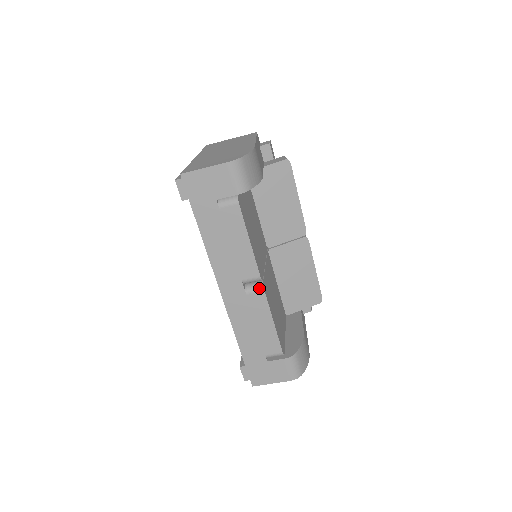
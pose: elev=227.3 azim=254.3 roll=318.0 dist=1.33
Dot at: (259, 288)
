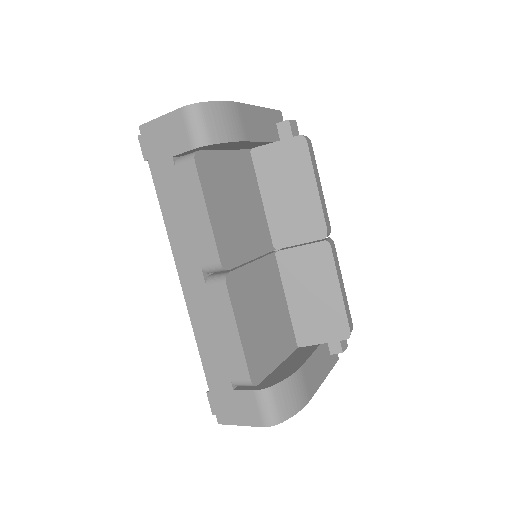
Dot at: (221, 280)
